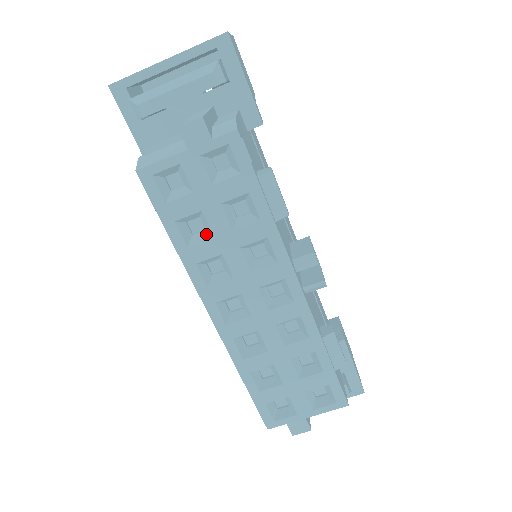
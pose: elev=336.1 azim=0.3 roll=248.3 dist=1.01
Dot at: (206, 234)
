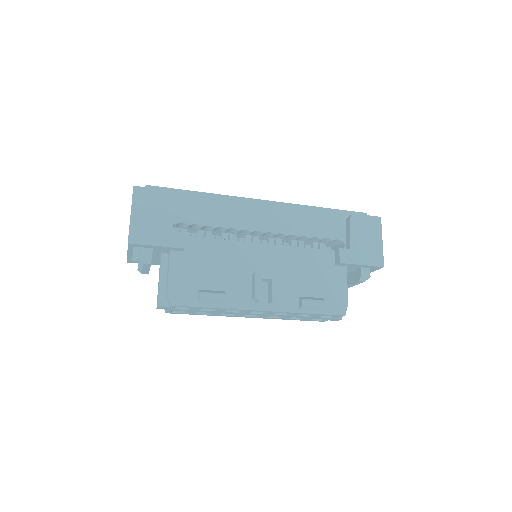
Dot at: occluded
